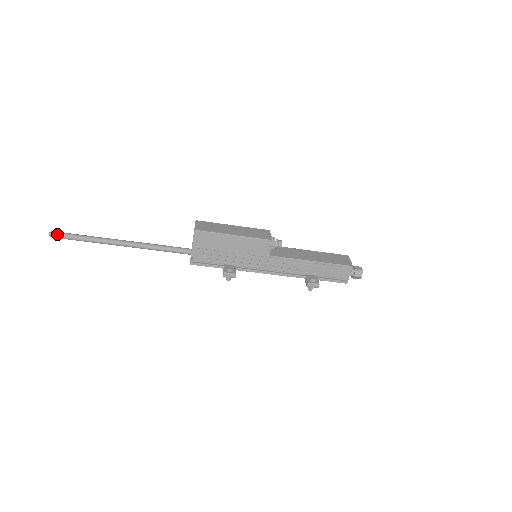
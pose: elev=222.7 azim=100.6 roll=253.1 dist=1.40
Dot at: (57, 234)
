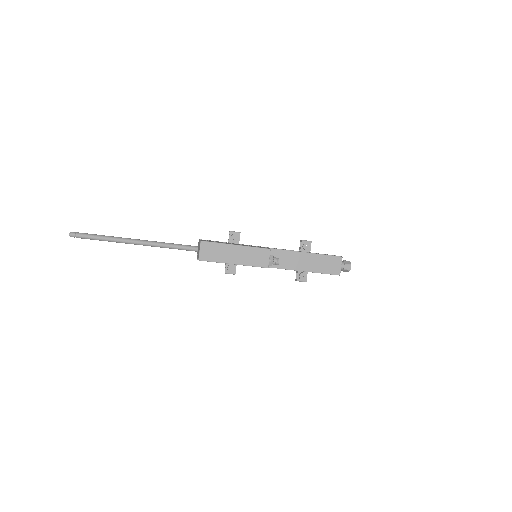
Dot at: (76, 237)
